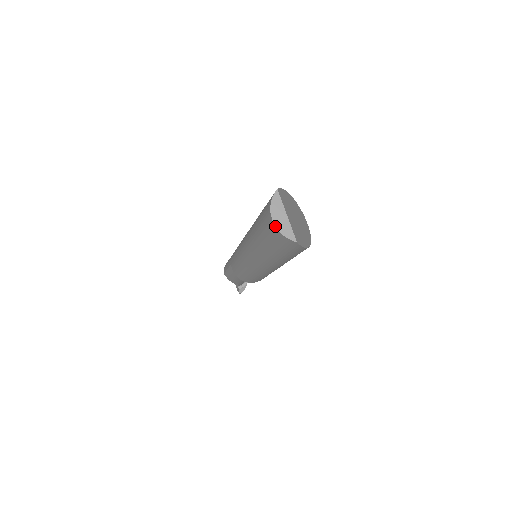
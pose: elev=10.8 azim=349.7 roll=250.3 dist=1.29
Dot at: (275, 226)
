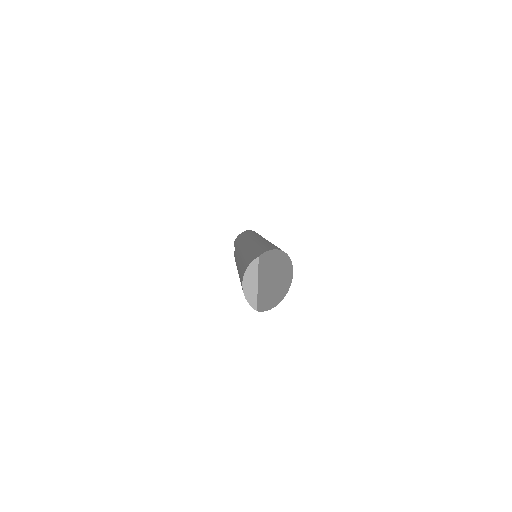
Dot at: (243, 290)
